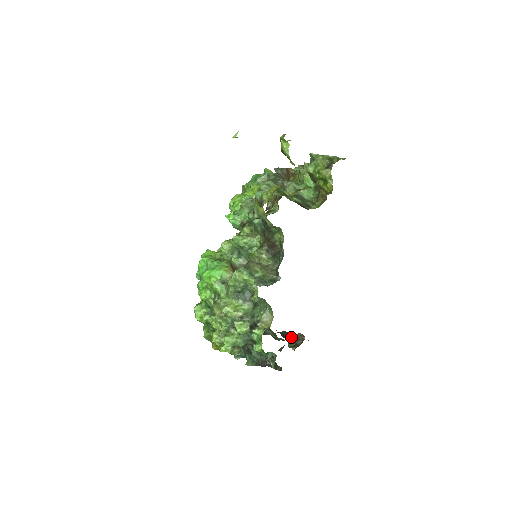
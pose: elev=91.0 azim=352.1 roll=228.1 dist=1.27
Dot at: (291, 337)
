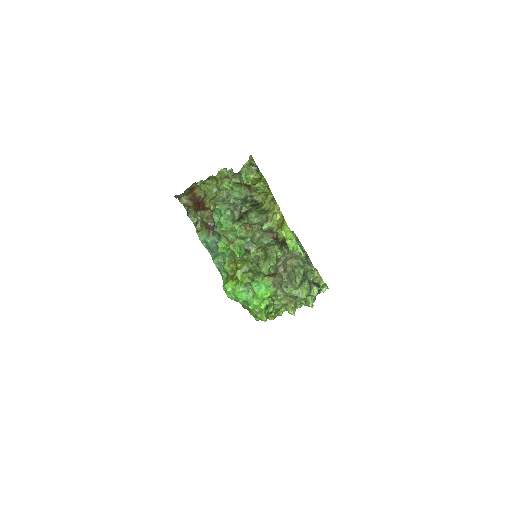
Dot at: occluded
